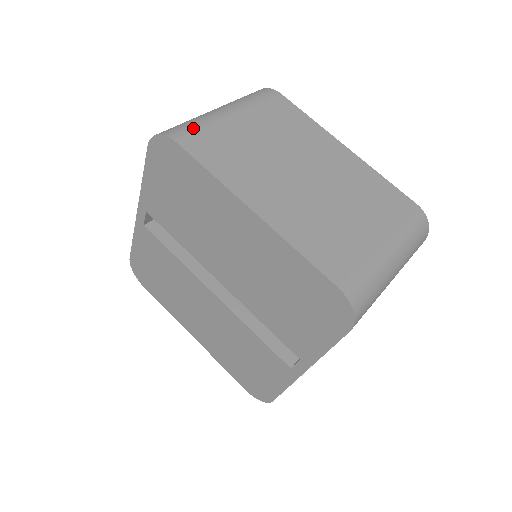
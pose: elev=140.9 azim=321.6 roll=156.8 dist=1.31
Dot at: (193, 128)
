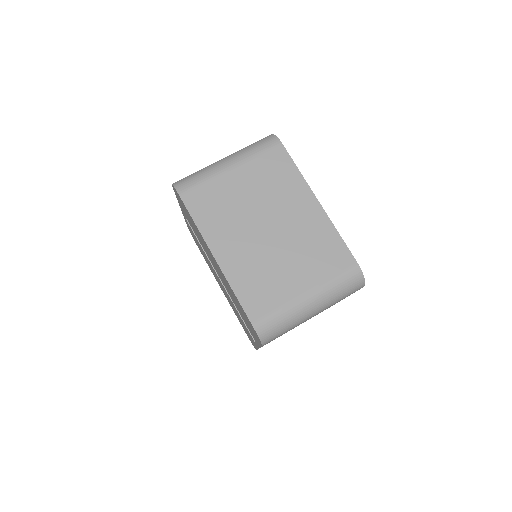
Dot at: (196, 183)
